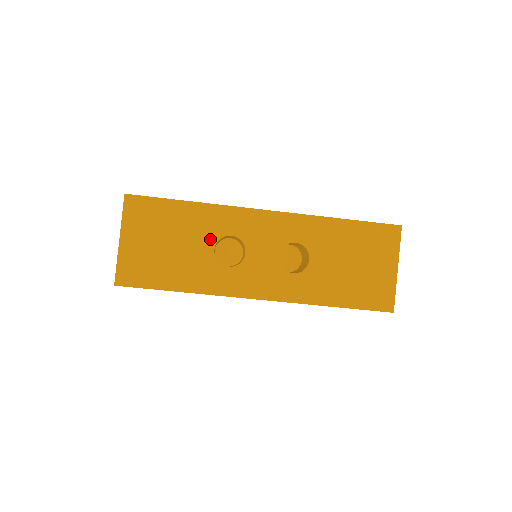
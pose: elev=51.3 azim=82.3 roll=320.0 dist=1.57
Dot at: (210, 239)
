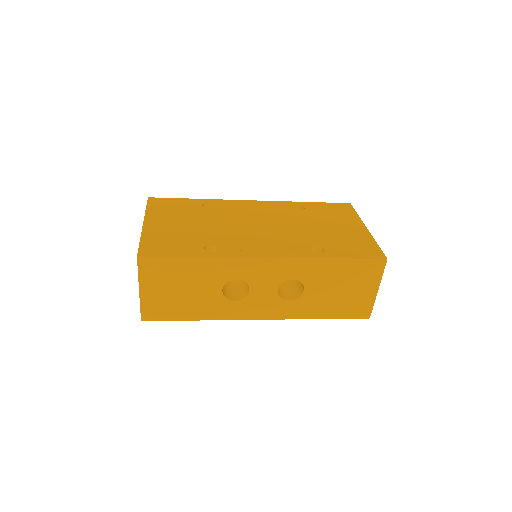
Dot at: (218, 283)
